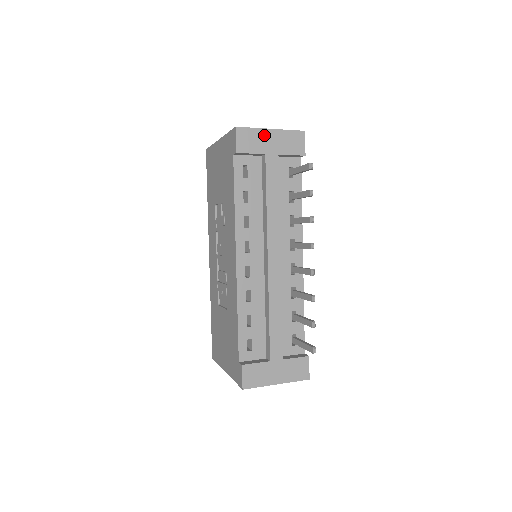
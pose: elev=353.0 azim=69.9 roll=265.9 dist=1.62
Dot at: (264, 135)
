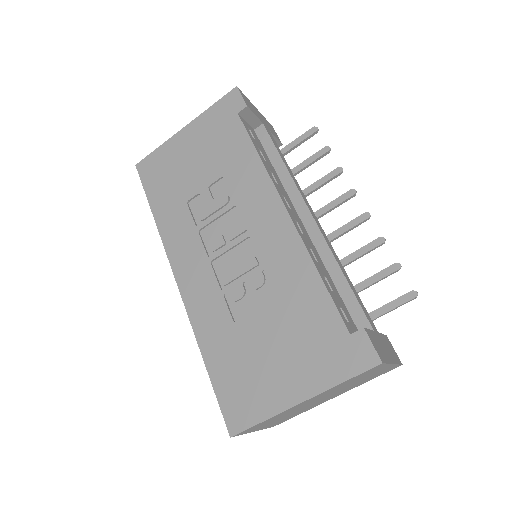
Dot at: (255, 109)
